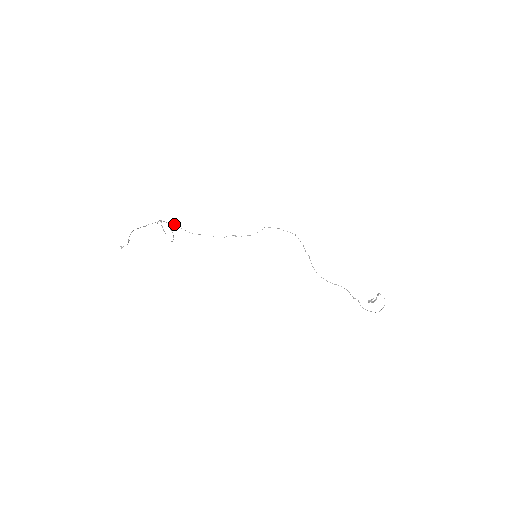
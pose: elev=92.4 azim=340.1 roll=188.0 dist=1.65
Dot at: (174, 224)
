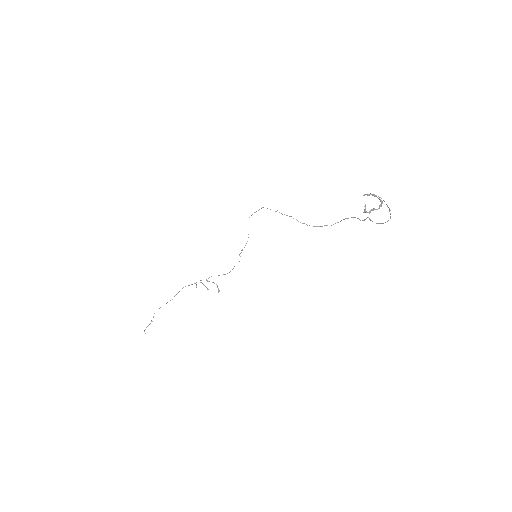
Dot at: occluded
